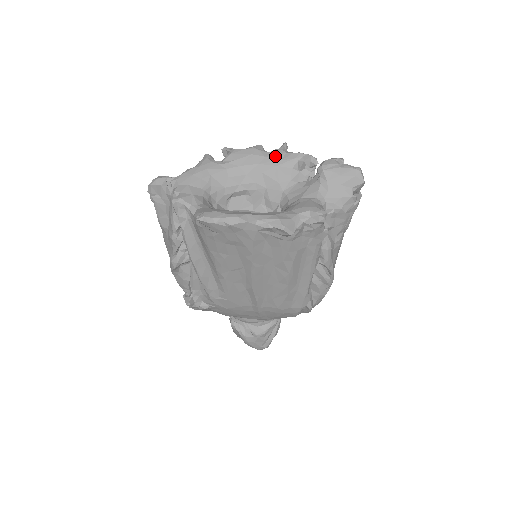
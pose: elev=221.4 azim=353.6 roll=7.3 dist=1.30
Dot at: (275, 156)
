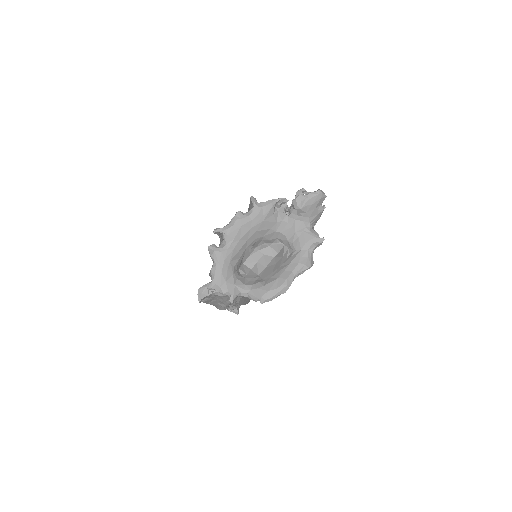
Dot at: (257, 215)
